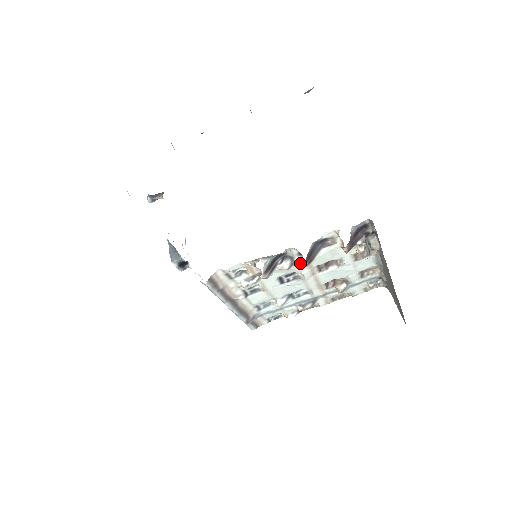
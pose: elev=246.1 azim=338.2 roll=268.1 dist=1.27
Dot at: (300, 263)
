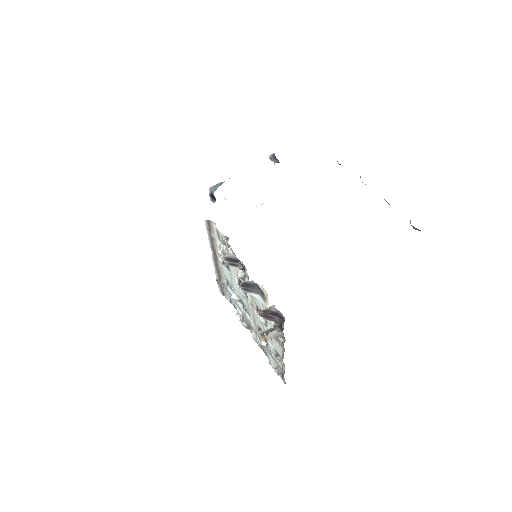
Dot at: occluded
